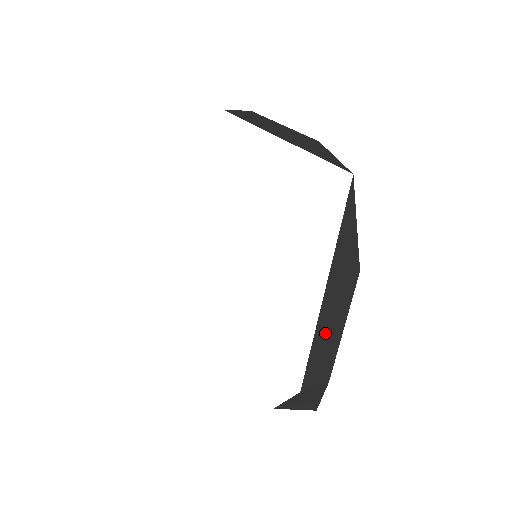
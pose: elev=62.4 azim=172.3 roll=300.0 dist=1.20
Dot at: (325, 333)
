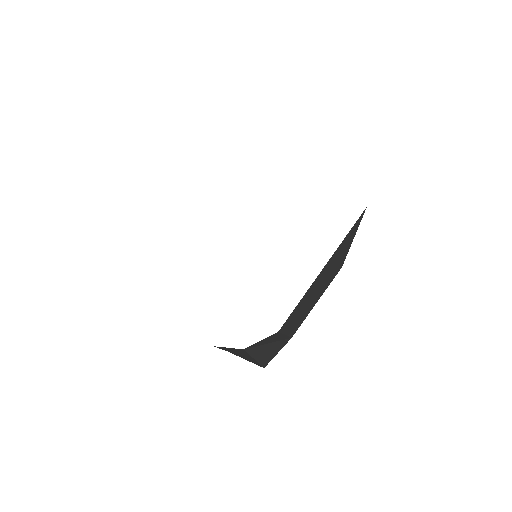
Dot at: (310, 296)
